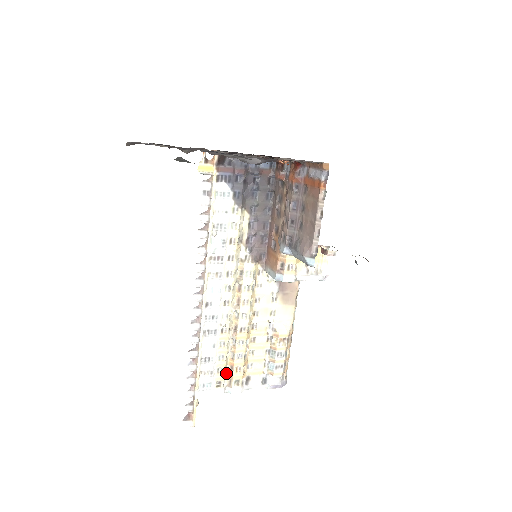
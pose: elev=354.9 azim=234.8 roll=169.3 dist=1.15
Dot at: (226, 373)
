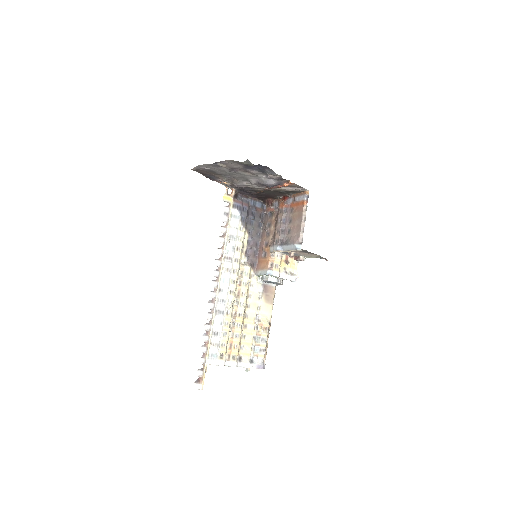
Dot at: (226, 349)
